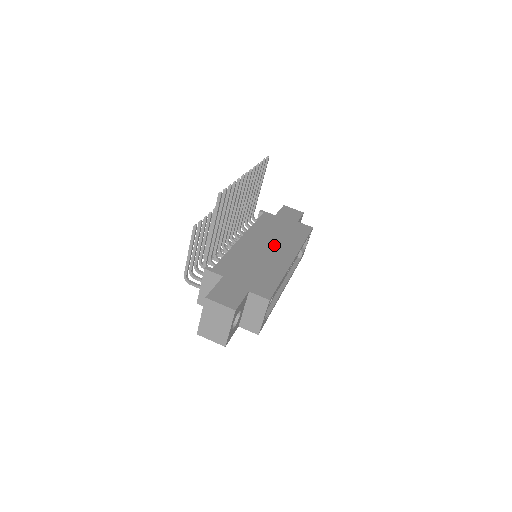
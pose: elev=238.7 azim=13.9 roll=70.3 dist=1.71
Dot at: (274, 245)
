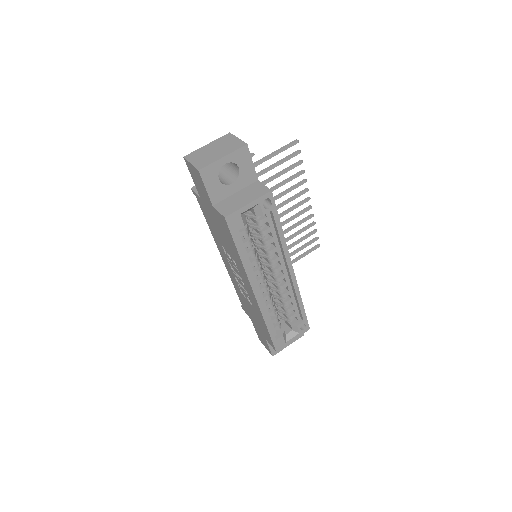
Dot at: occluded
